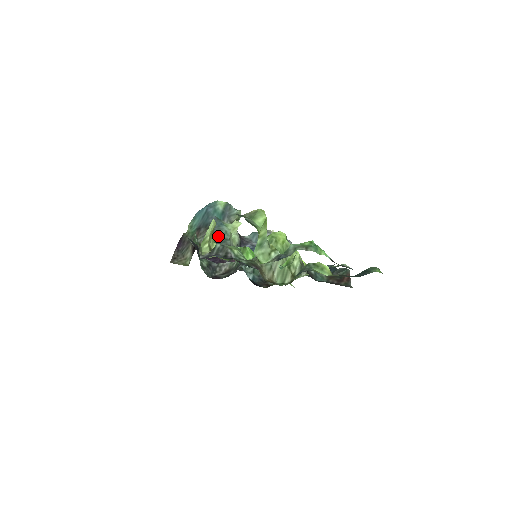
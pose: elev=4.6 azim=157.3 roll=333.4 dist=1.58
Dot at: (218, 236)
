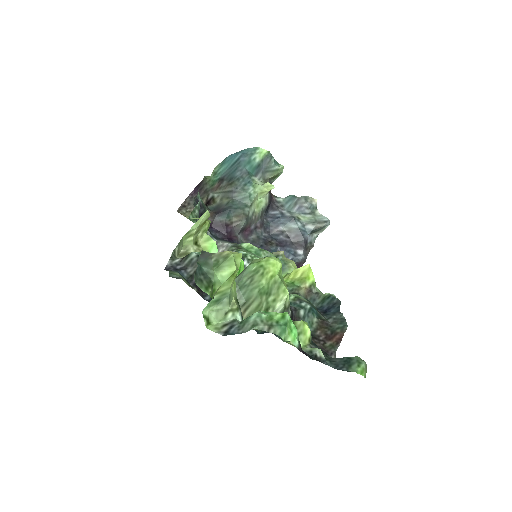
Dot at: (238, 198)
